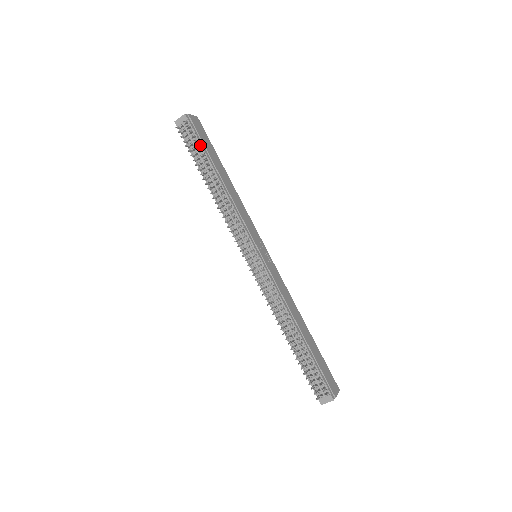
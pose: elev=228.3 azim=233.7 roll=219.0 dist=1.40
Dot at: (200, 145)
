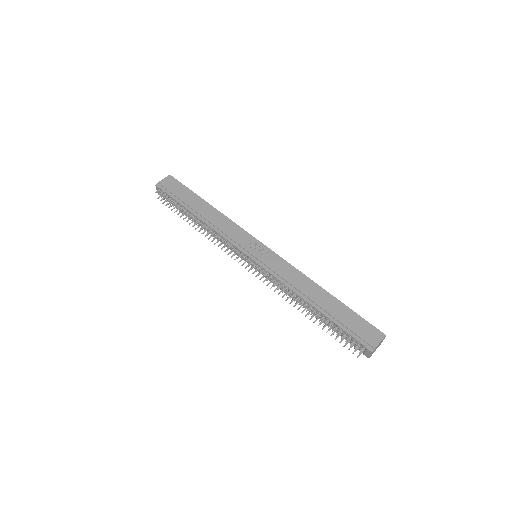
Dot at: (175, 200)
